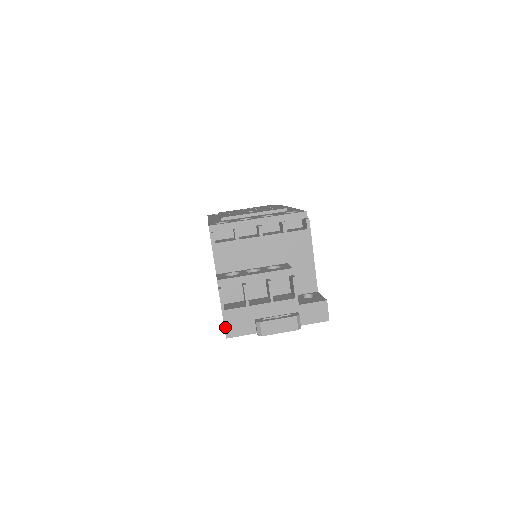
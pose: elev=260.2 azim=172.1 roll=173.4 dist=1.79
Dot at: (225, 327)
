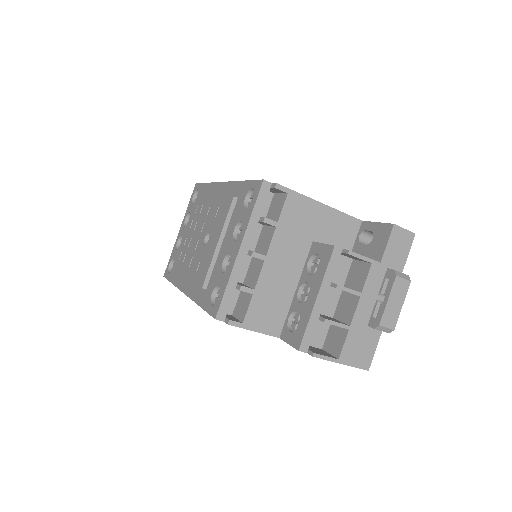
Dot at: (356, 367)
